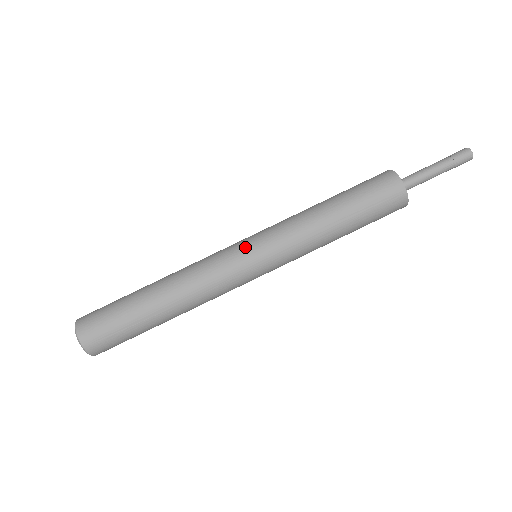
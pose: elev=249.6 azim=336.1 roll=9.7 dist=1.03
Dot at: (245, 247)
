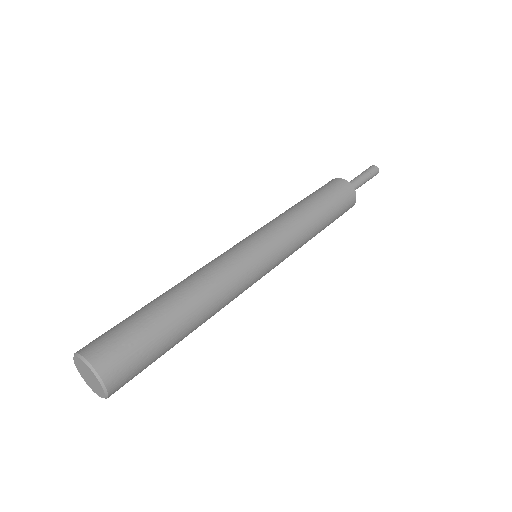
Dot at: (250, 241)
